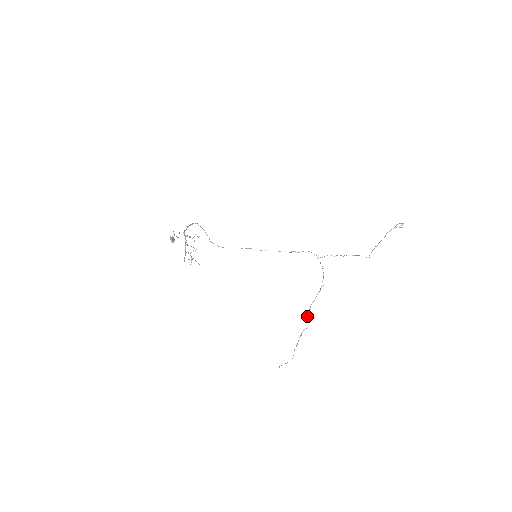
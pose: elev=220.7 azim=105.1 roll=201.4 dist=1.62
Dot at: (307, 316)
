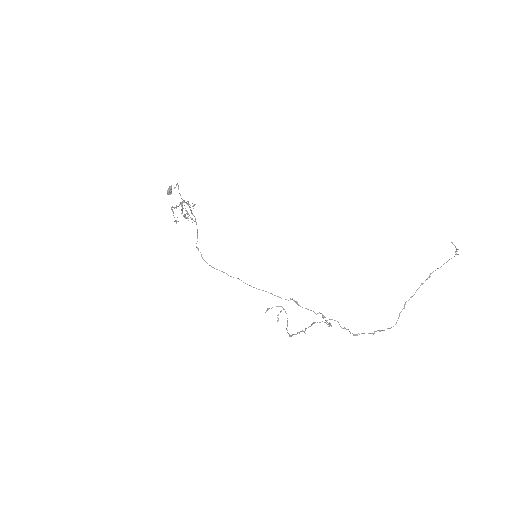
Dot at: occluded
